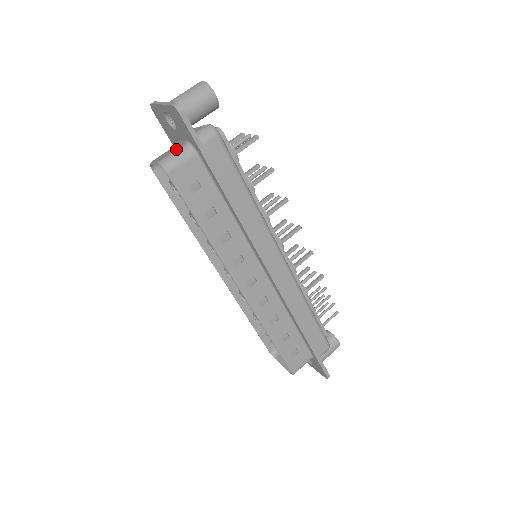
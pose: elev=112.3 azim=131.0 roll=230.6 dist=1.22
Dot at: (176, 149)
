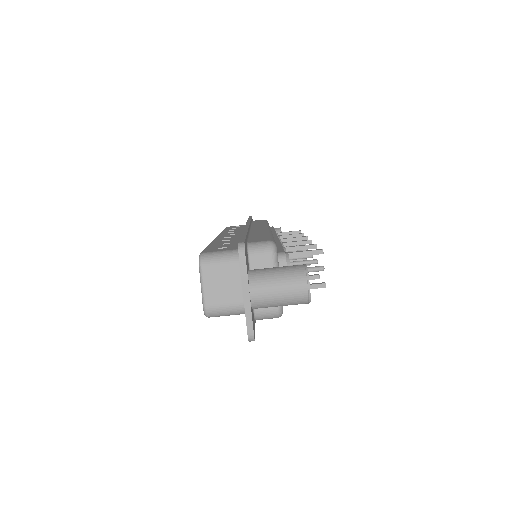
Dot at: (231, 304)
